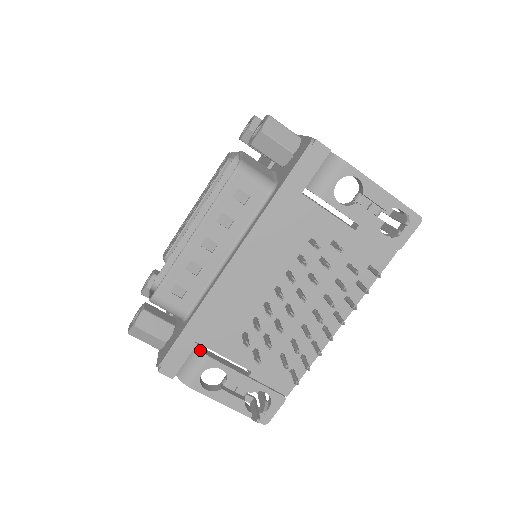
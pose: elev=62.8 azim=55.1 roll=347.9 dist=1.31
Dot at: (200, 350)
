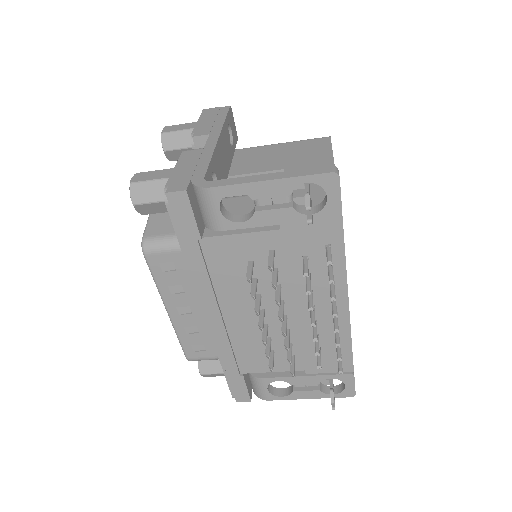
Dot at: (251, 375)
